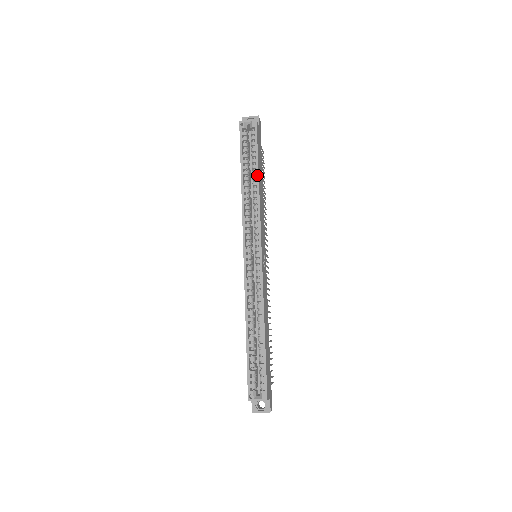
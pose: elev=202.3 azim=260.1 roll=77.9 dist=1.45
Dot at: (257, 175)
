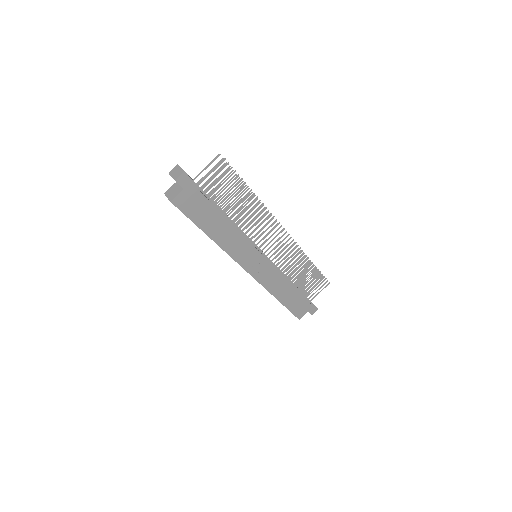
Dot at: (207, 235)
